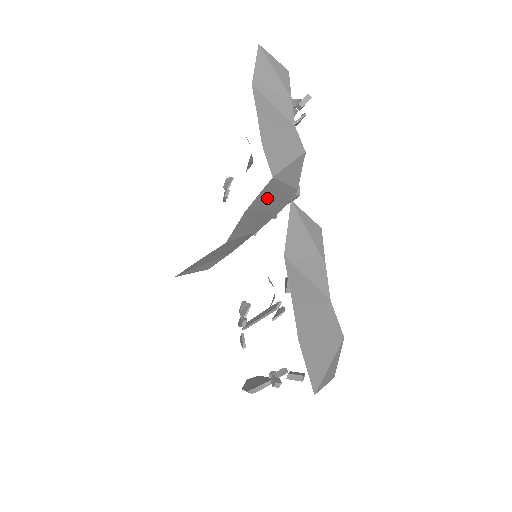
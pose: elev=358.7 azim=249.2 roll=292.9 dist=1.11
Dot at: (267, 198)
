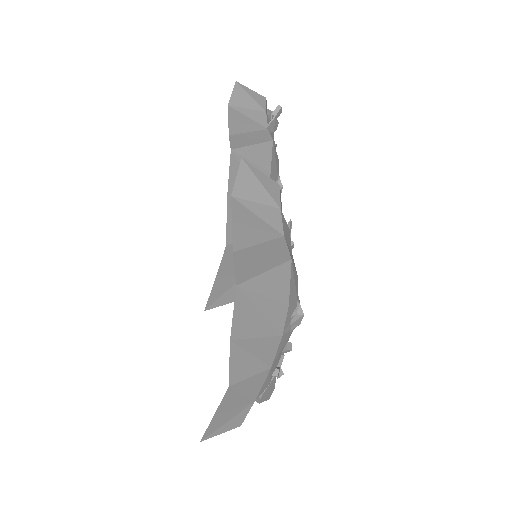
Dot at: occluded
